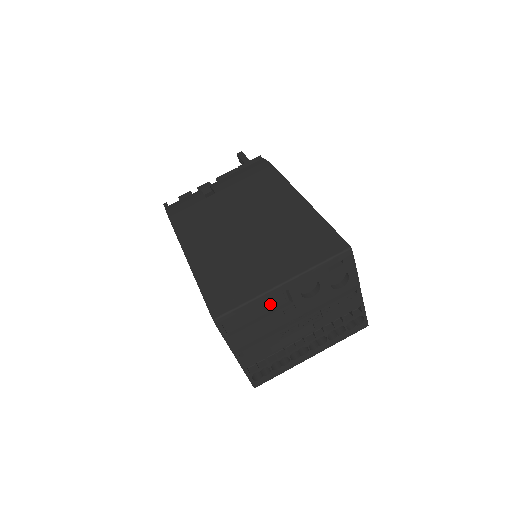
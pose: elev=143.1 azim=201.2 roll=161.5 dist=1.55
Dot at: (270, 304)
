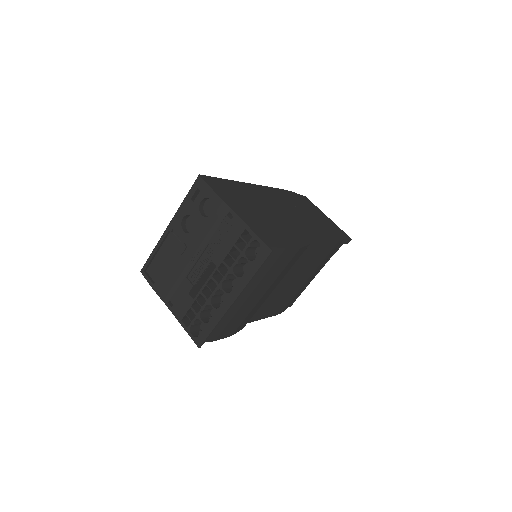
Dot at: (171, 249)
